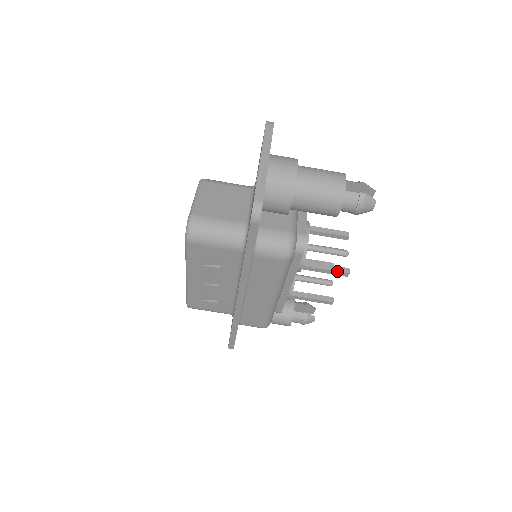
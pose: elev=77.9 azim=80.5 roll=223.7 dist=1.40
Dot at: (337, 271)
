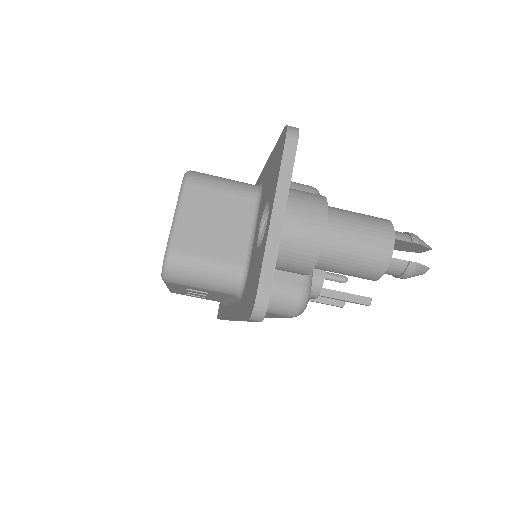
Dot at: (356, 302)
